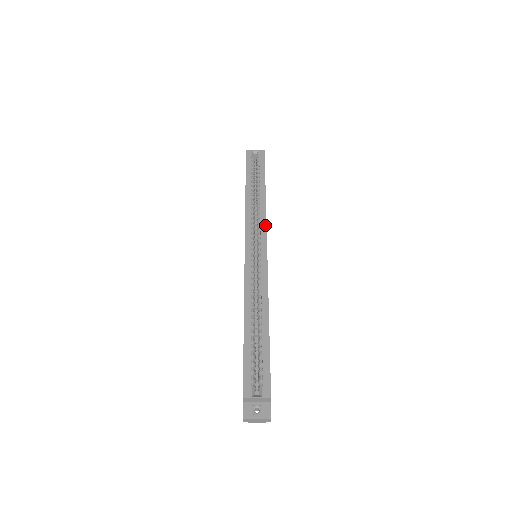
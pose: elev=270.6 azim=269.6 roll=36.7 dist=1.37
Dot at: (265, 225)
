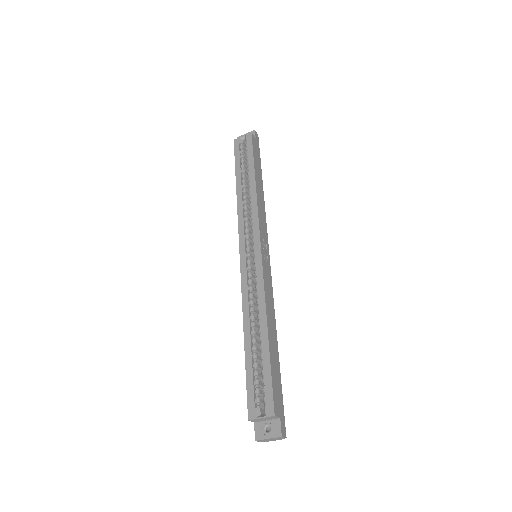
Dot at: (257, 220)
